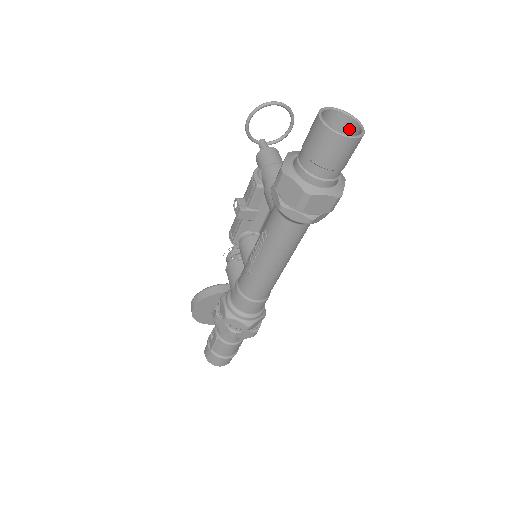
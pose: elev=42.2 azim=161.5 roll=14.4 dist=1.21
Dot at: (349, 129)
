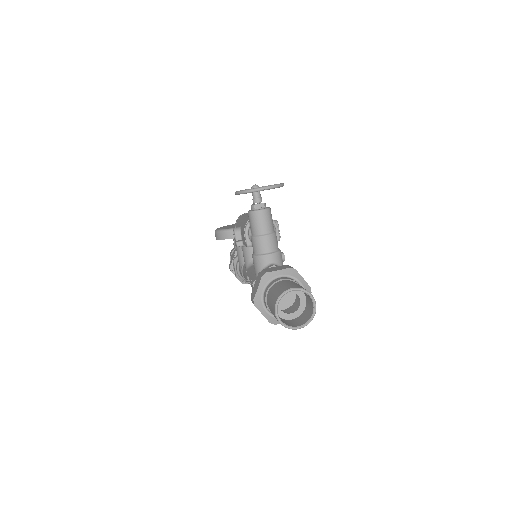
Dot at: (307, 295)
